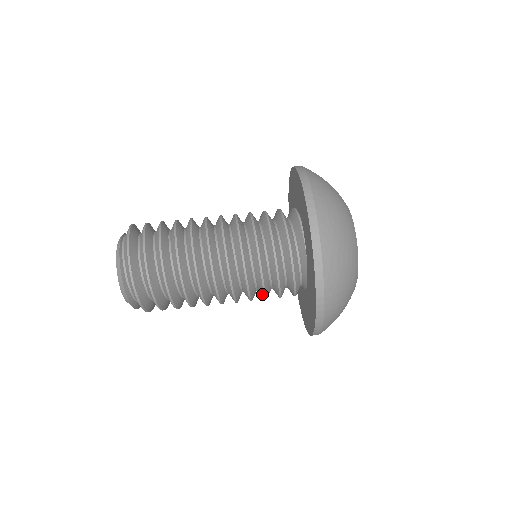
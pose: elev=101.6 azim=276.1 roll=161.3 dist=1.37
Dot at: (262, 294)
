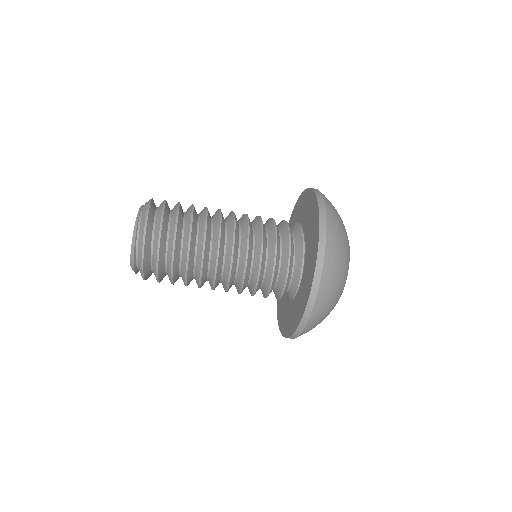
Dot at: occluded
